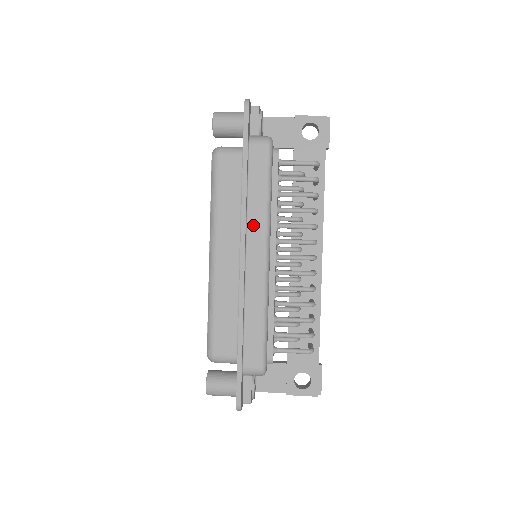
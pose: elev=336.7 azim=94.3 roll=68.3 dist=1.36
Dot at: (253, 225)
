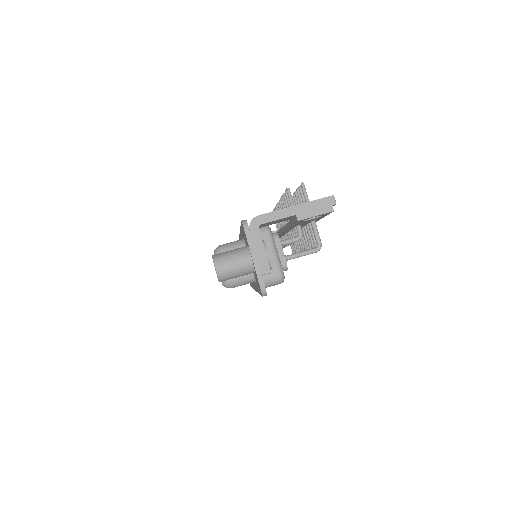
Dot at: occluded
